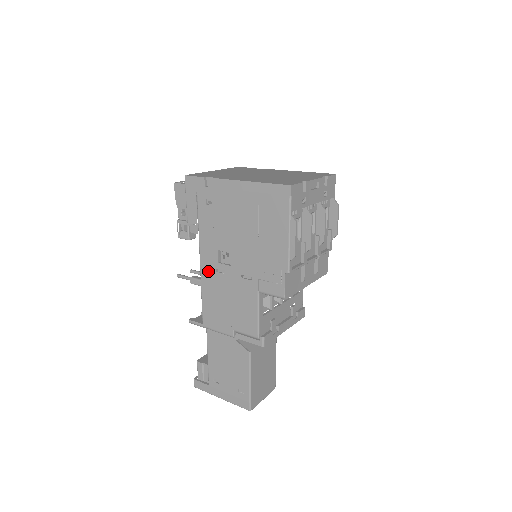
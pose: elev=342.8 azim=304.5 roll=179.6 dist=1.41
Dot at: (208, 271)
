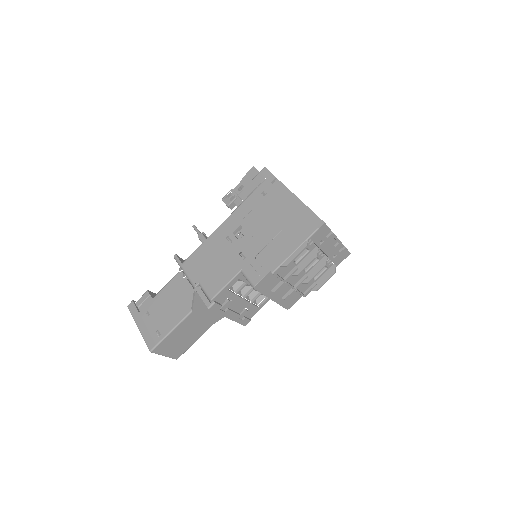
Dot at: (221, 233)
